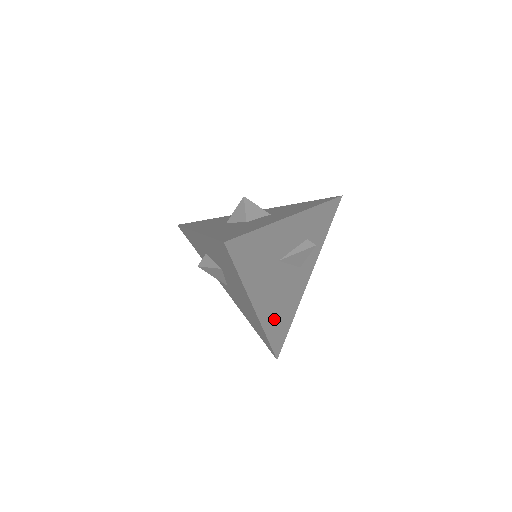
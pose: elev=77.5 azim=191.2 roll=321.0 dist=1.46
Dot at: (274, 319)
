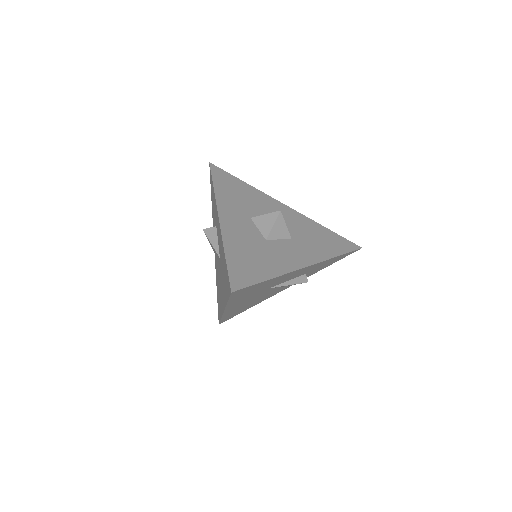
Dot at: occluded
